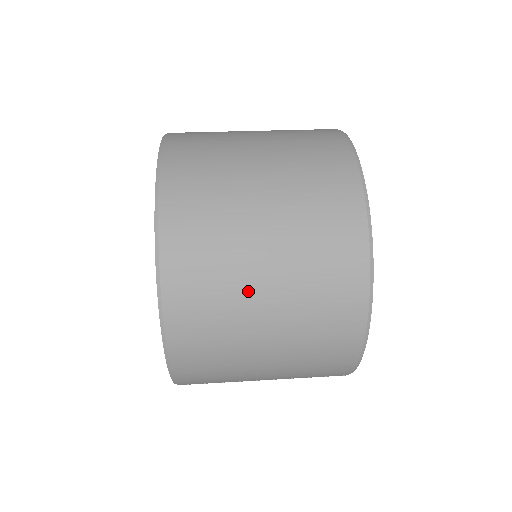
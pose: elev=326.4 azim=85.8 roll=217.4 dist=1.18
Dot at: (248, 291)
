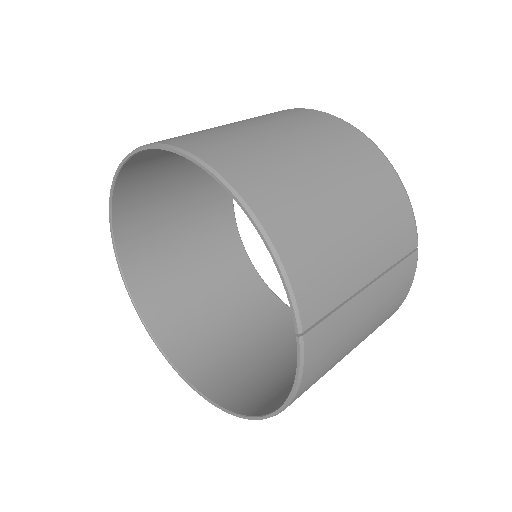
Dot at: (281, 149)
